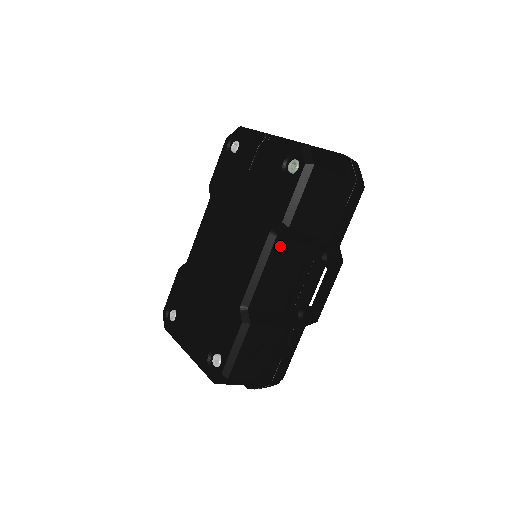
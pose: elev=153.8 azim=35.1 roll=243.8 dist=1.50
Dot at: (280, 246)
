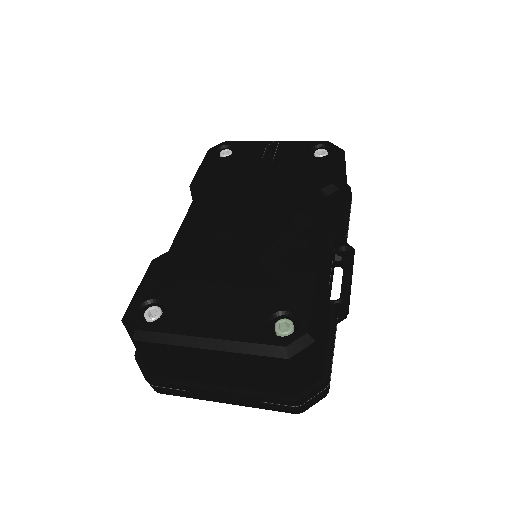
Dot at: (325, 212)
